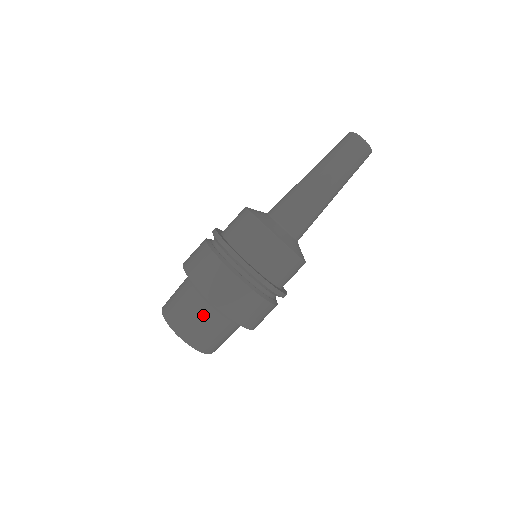
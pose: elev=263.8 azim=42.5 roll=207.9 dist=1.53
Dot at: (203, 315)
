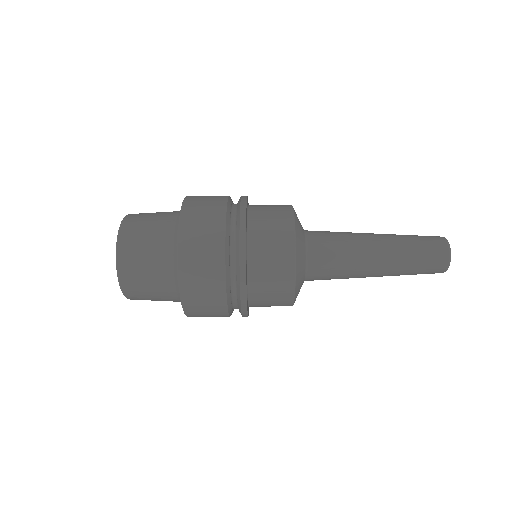
Dot at: occluded
